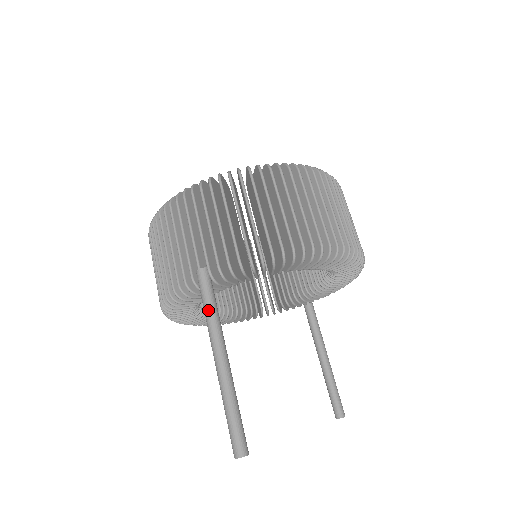
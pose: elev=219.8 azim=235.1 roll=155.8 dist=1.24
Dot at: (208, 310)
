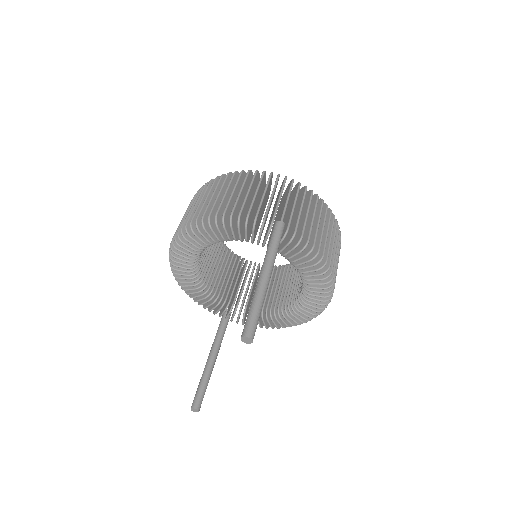
Dot at: (276, 245)
